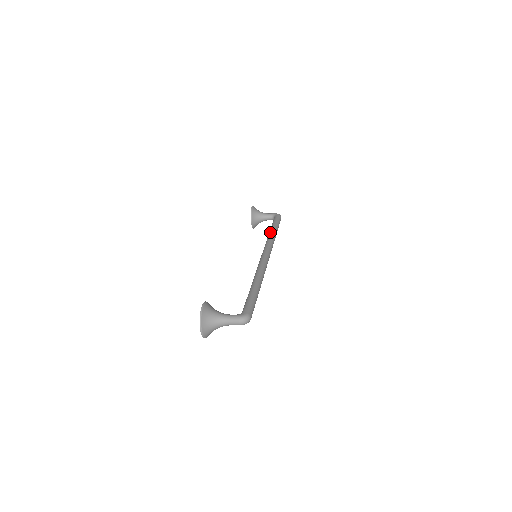
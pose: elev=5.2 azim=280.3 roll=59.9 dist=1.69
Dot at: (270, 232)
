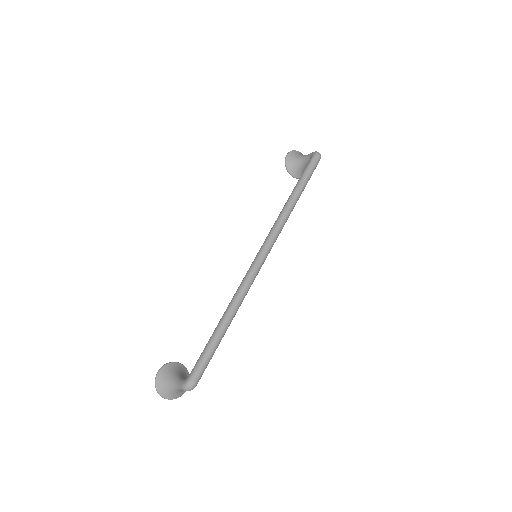
Dot at: (285, 203)
